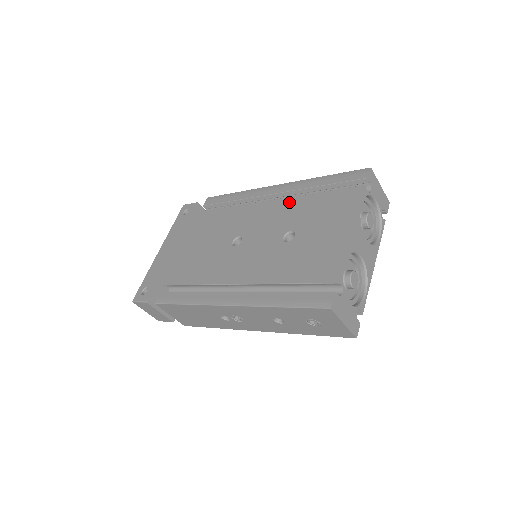
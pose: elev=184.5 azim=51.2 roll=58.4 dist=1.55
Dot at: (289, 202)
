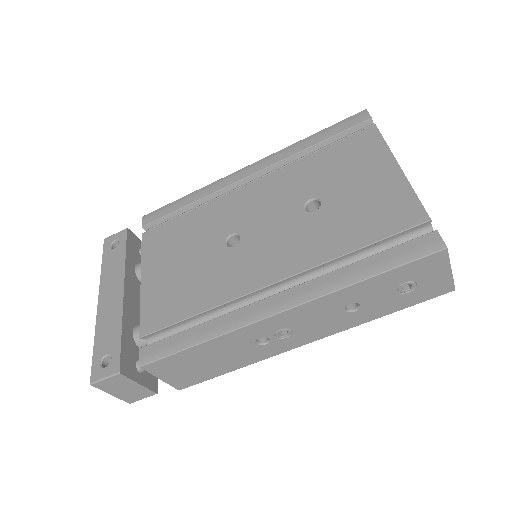
Dot at: (281, 175)
